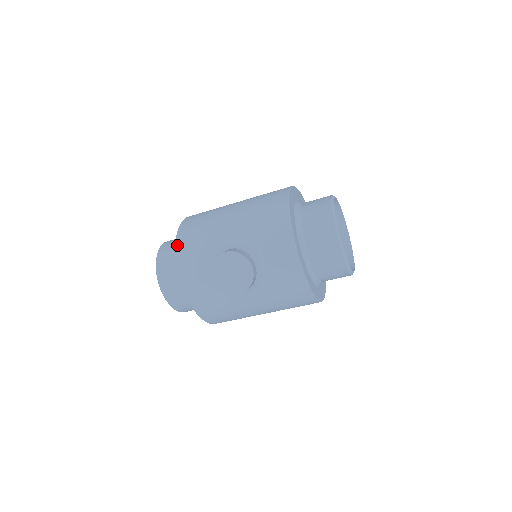
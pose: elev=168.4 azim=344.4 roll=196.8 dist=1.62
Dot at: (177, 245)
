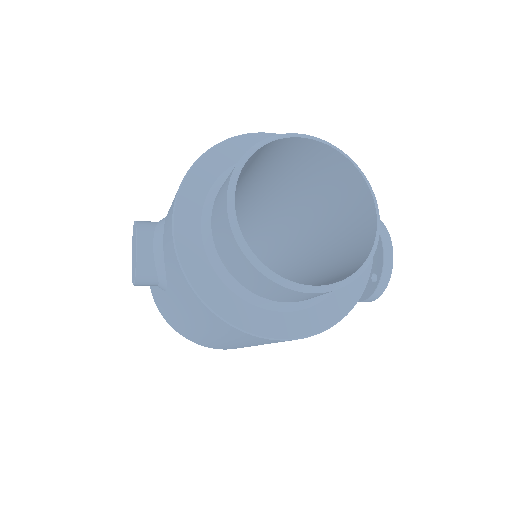
Dot at: occluded
